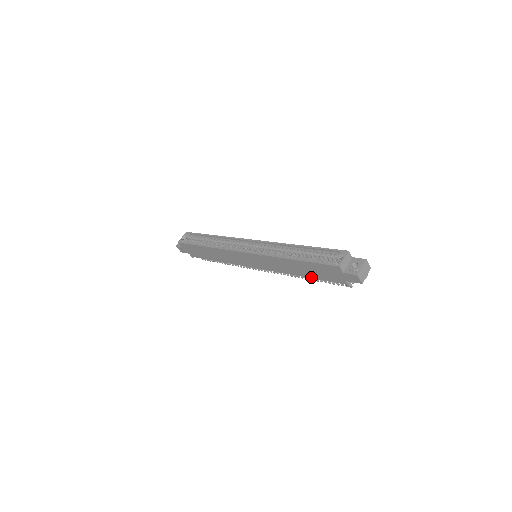
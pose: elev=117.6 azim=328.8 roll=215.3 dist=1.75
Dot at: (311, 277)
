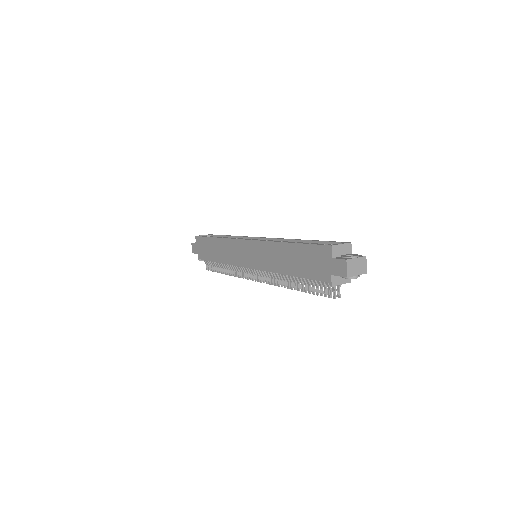
Dot at: (297, 274)
